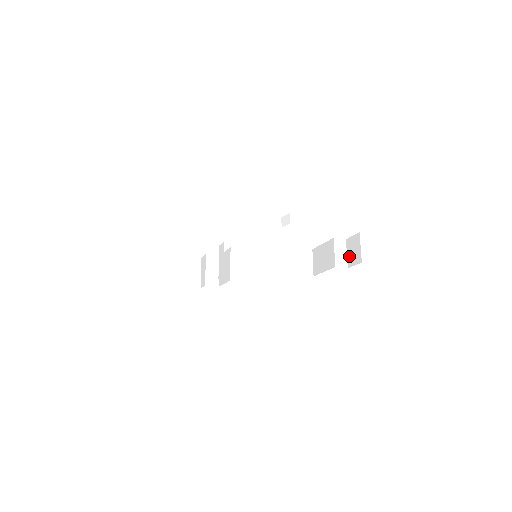
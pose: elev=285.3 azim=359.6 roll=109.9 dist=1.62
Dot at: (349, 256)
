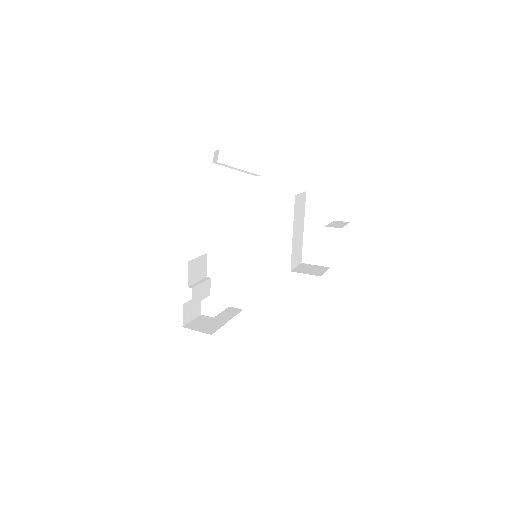
Dot at: occluded
